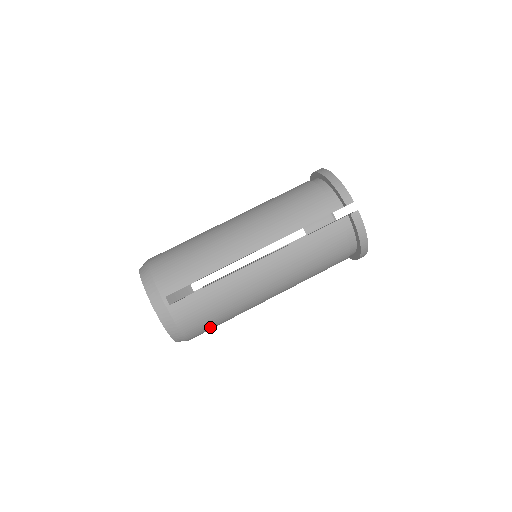
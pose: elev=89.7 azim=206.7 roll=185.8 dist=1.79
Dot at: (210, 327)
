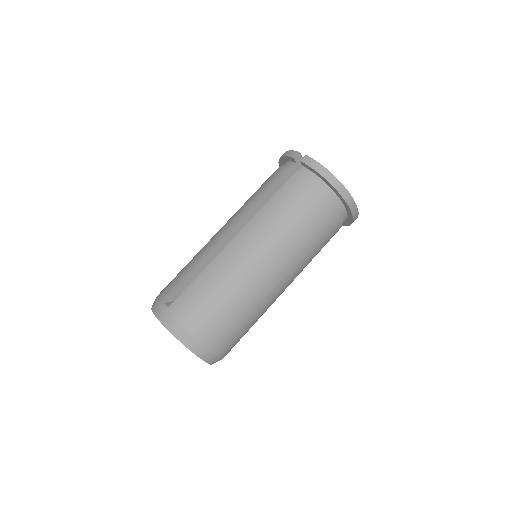
Dot at: (222, 325)
